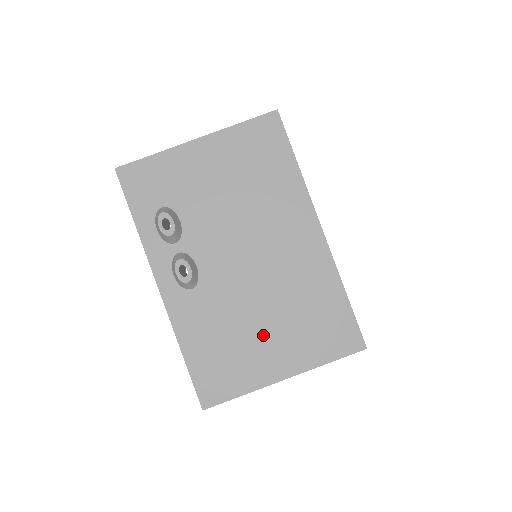
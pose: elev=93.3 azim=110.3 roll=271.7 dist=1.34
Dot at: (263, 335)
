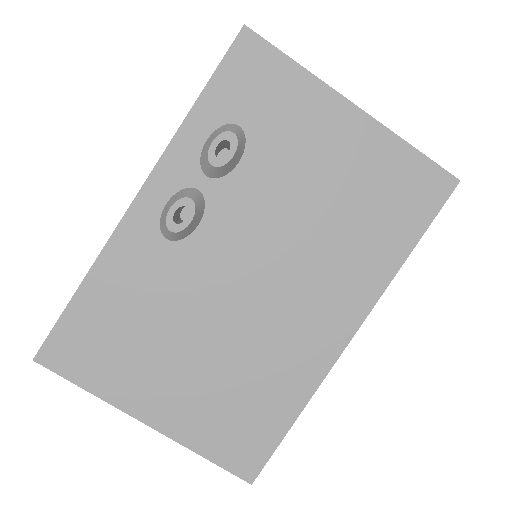
Dot at: (177, 363)
